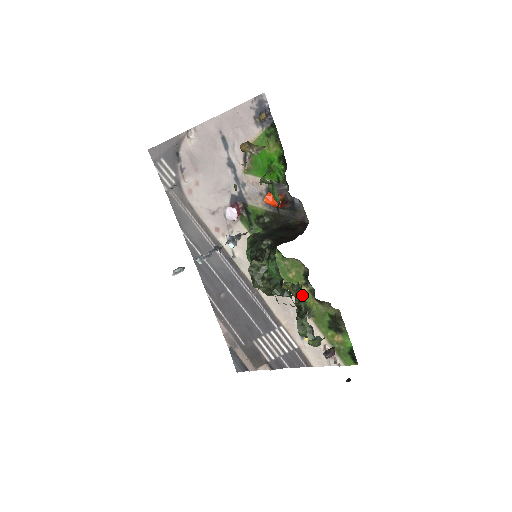
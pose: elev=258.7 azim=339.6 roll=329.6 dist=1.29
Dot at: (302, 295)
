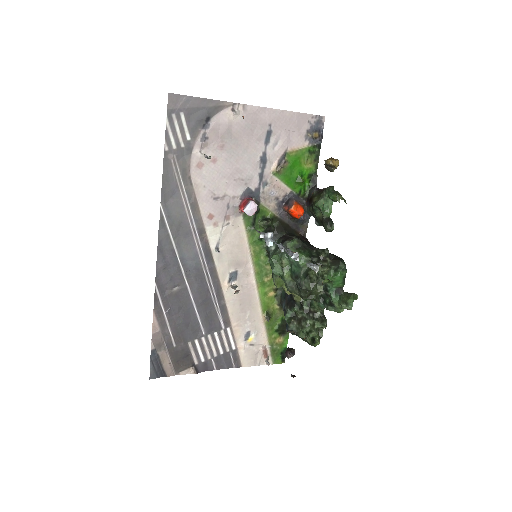
Dot at: (267, 299)
